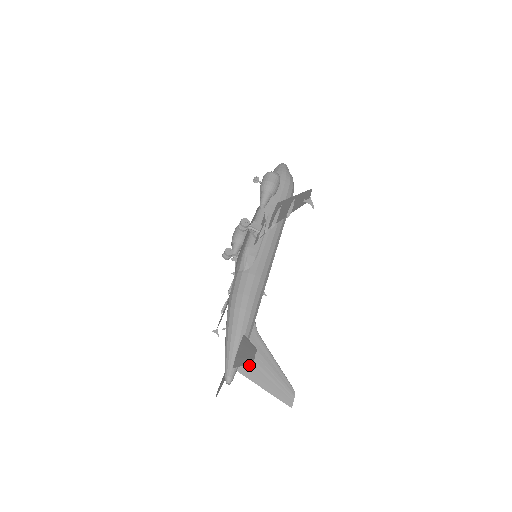
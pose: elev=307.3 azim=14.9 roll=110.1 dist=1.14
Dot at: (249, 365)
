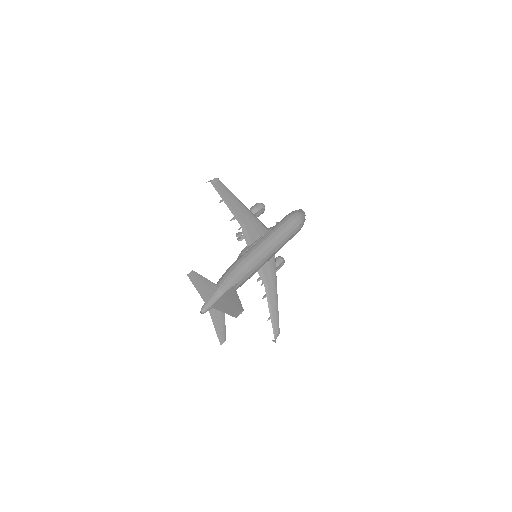
Dot at: (219, 303)
